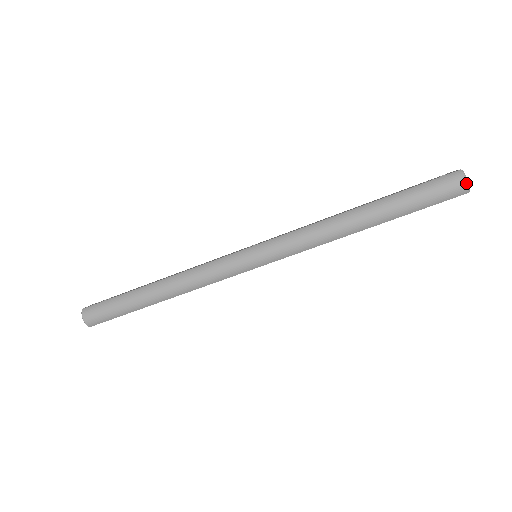
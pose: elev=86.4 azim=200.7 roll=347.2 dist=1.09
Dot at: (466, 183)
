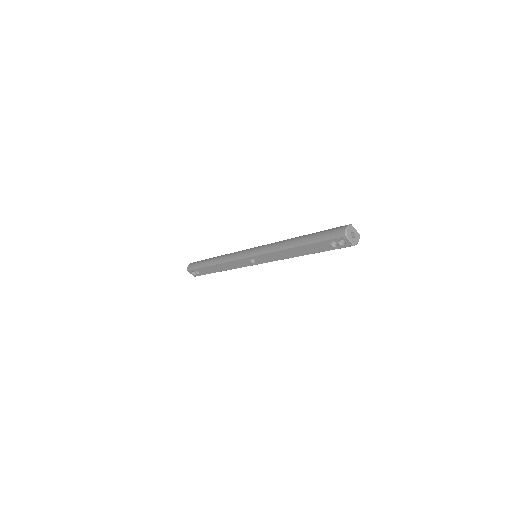
Dot at: (345, 229)
